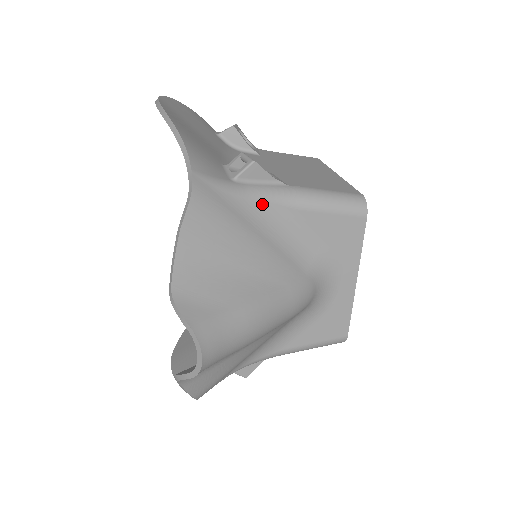
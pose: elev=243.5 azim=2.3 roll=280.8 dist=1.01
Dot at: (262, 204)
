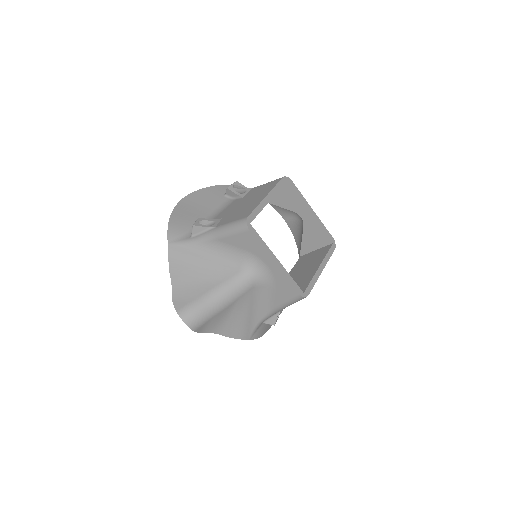
Dot at: (204, 243)
